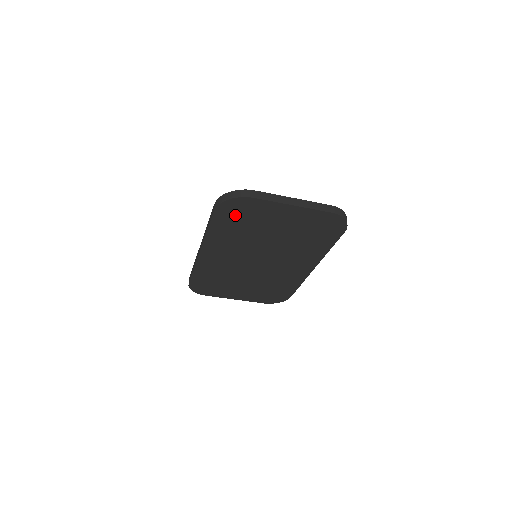
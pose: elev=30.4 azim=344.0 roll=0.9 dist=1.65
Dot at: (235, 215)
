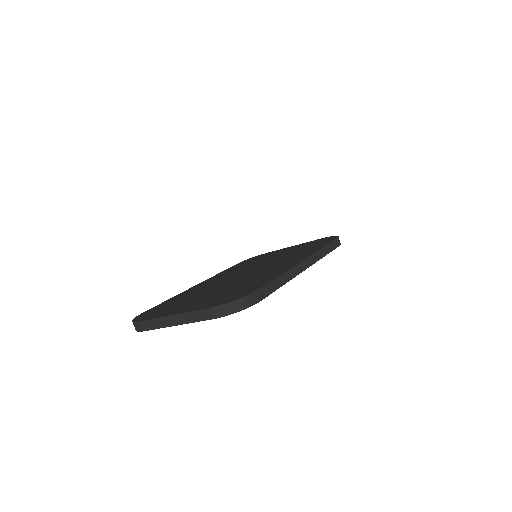
Dot at: occluded
